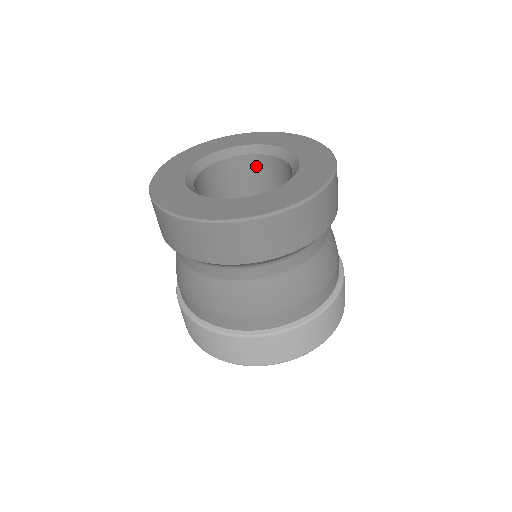
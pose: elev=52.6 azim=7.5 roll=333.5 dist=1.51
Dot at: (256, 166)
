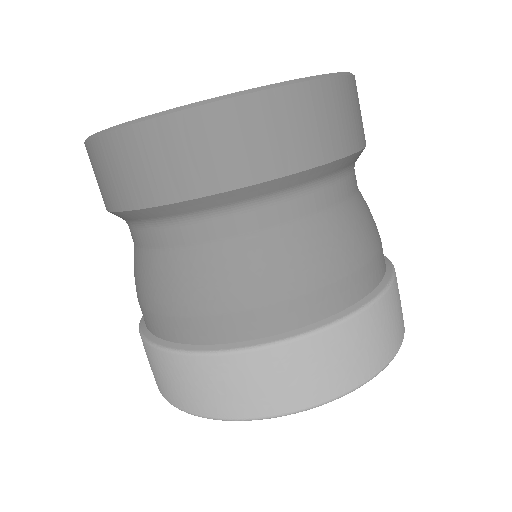
Dot at: occluded
